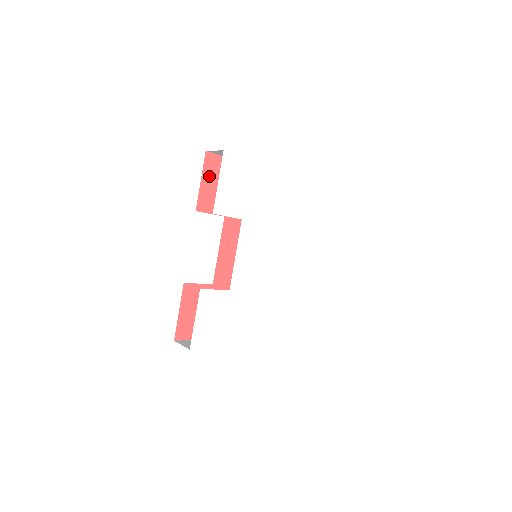
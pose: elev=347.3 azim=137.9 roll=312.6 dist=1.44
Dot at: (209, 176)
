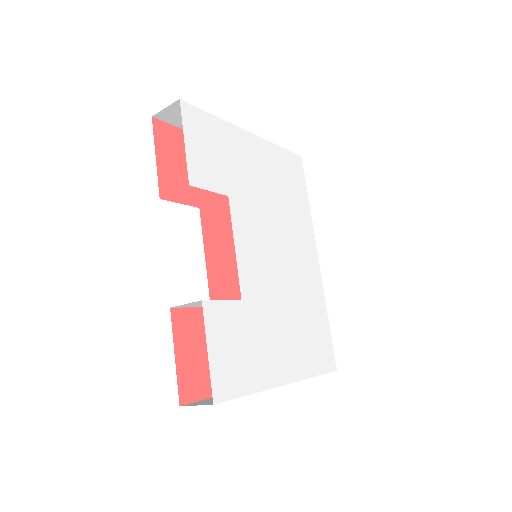
Dot at: (165, 151)
